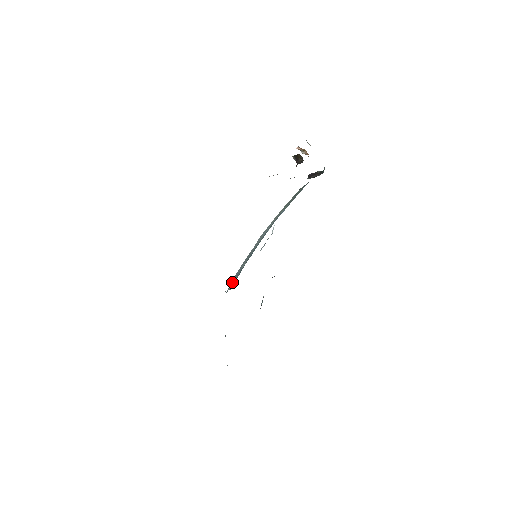
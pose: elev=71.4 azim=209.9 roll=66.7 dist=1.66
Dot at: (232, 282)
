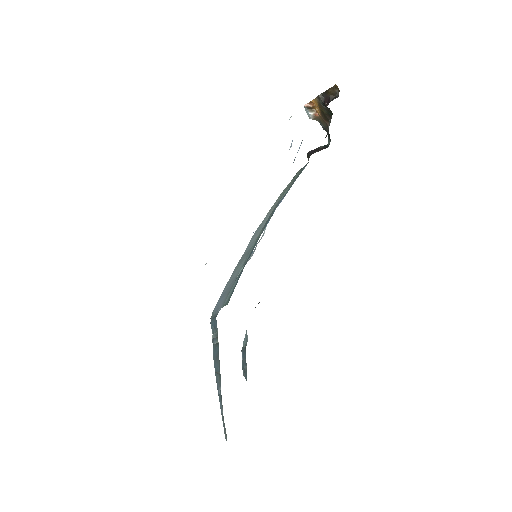
Dot at: (224, 298)
